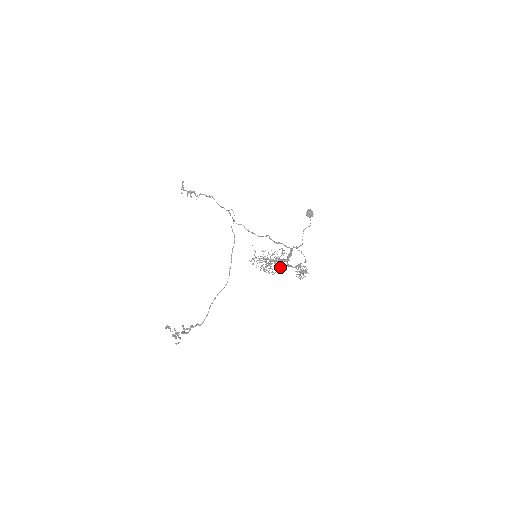
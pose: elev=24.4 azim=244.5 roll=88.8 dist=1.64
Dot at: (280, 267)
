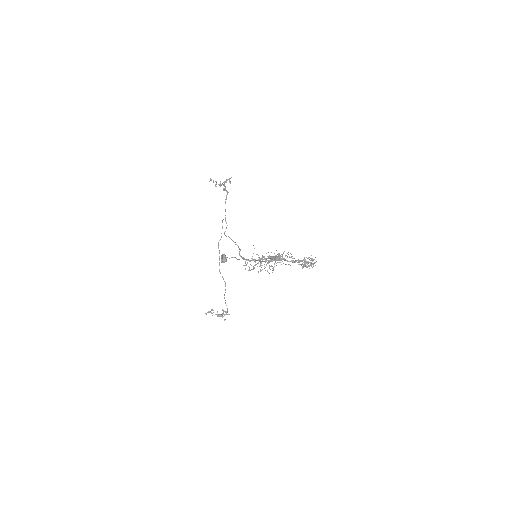
Dot at: (273, 268)
